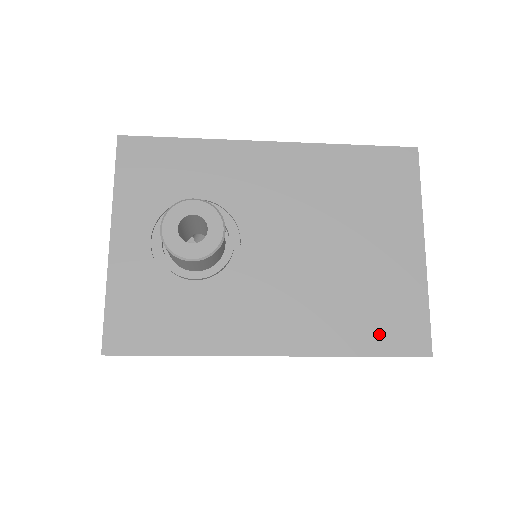
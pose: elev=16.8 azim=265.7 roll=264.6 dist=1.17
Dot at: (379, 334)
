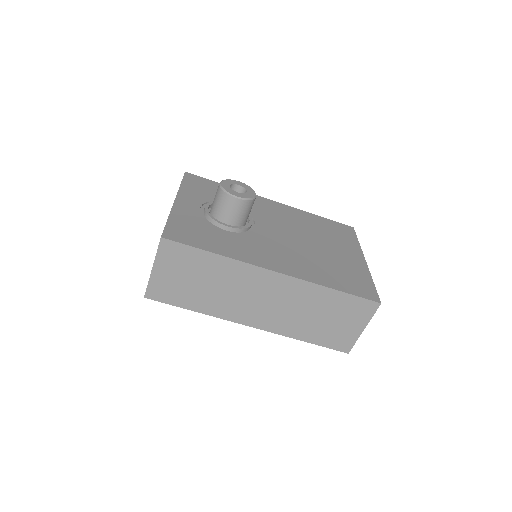
Dot at: (345, 284)
